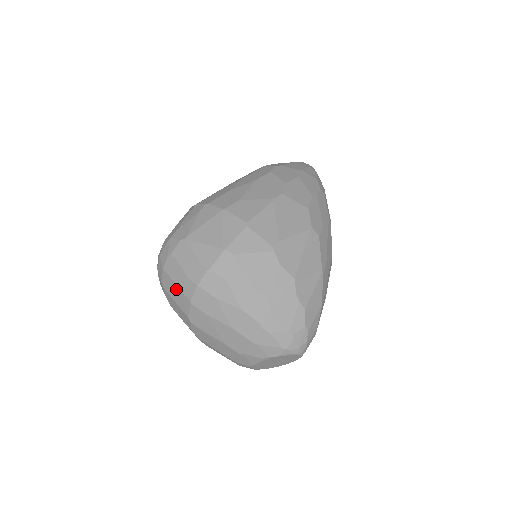
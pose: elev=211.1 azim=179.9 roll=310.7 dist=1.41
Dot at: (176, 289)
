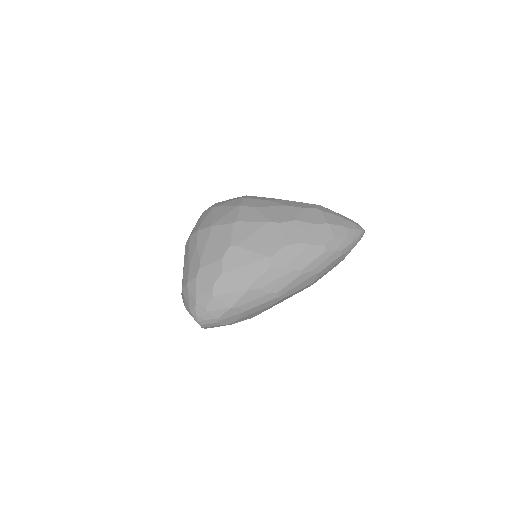
Dot at: occluded
